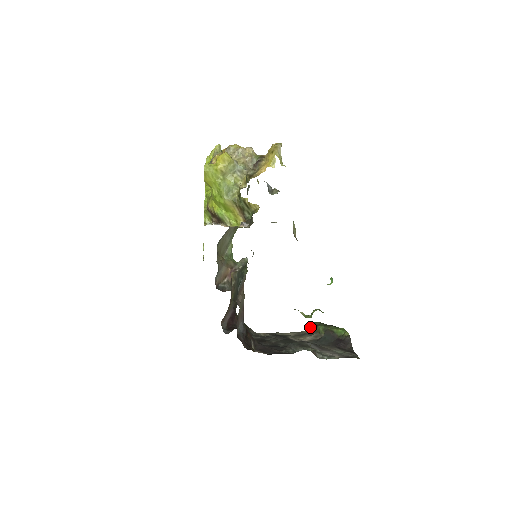
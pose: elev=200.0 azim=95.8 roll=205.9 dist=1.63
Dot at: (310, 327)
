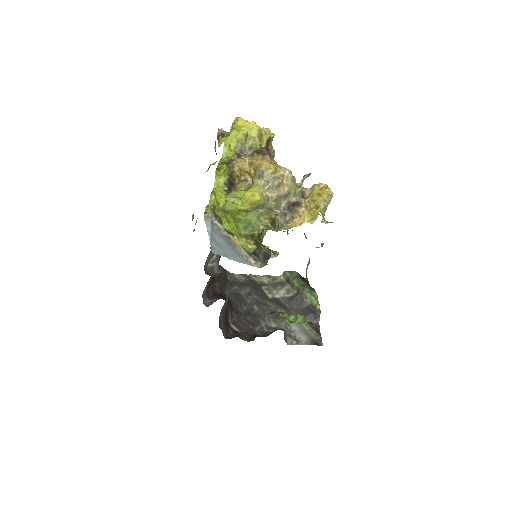
Dot at: (285, 275)
